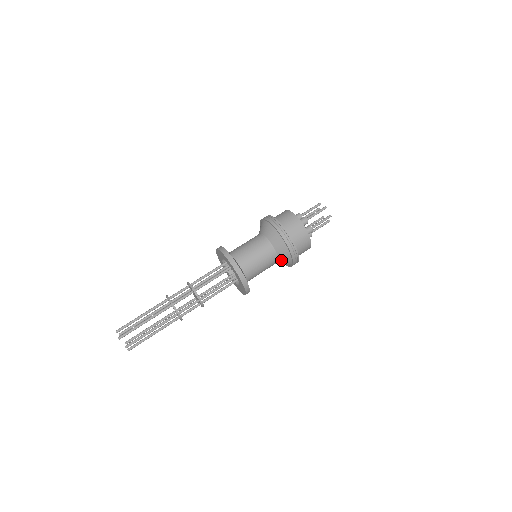
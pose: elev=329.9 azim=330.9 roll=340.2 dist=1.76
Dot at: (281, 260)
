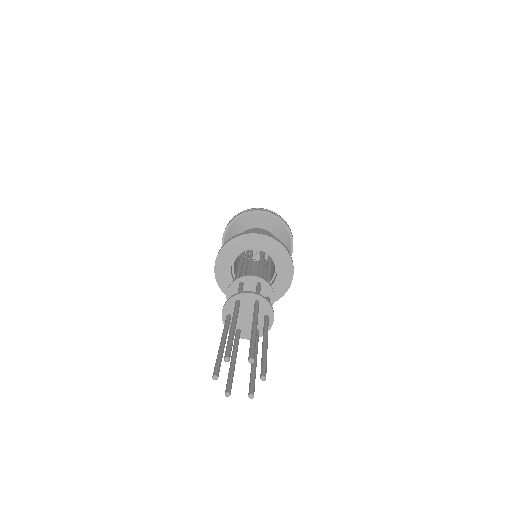
Dot at: occluded
